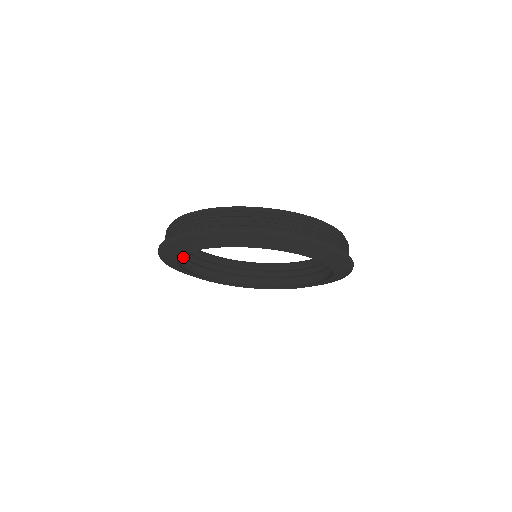
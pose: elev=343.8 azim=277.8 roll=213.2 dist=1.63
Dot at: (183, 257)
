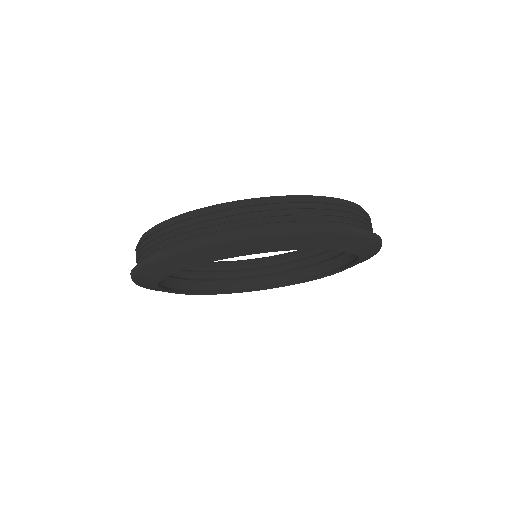
Dot at: (219, 281)
